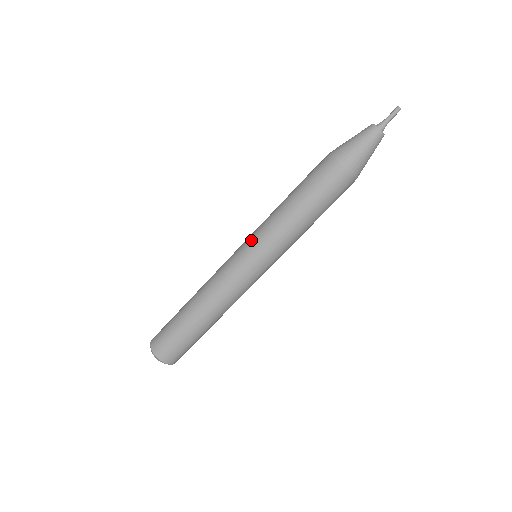
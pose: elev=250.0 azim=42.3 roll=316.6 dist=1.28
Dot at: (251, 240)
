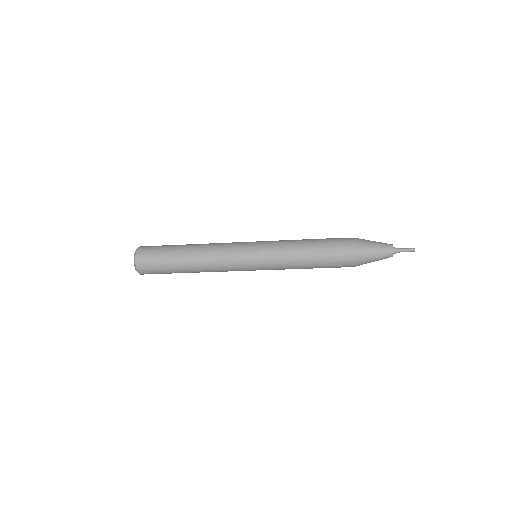
Dot at: (265, 269)
